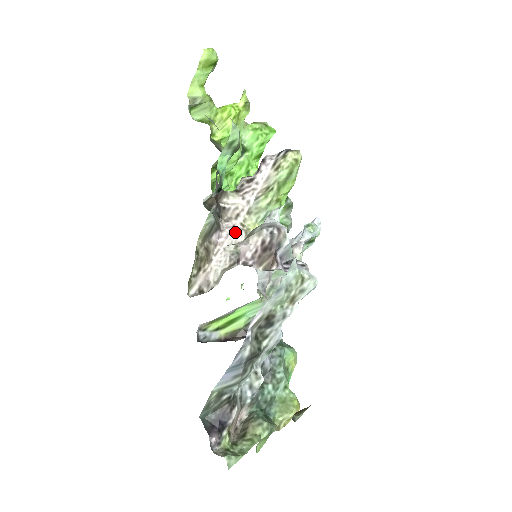
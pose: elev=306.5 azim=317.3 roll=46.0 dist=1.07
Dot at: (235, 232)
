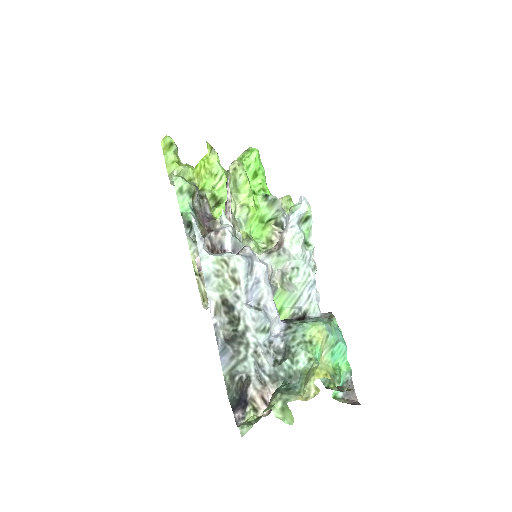
Dot at: occluded
